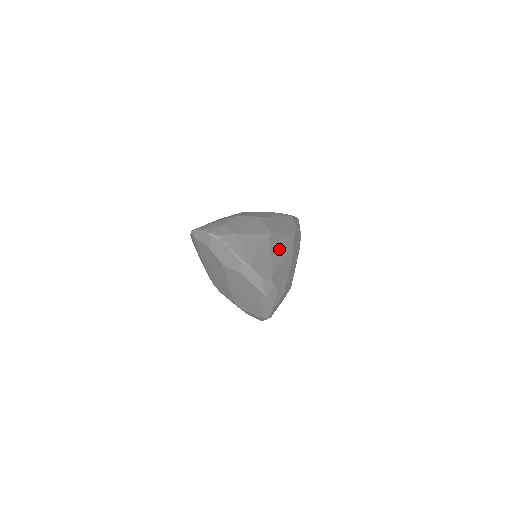
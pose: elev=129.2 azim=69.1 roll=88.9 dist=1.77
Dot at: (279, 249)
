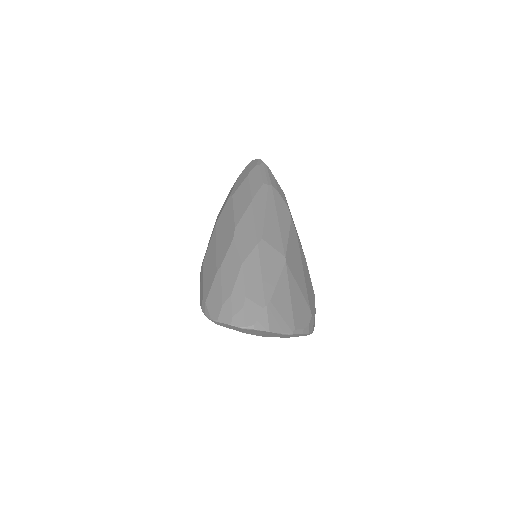
Dot at: (297, 265)
